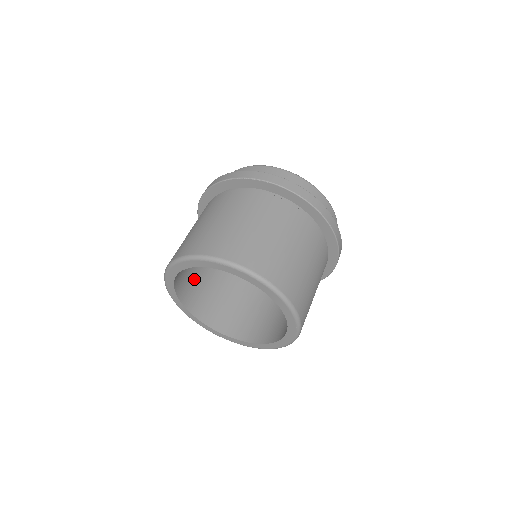
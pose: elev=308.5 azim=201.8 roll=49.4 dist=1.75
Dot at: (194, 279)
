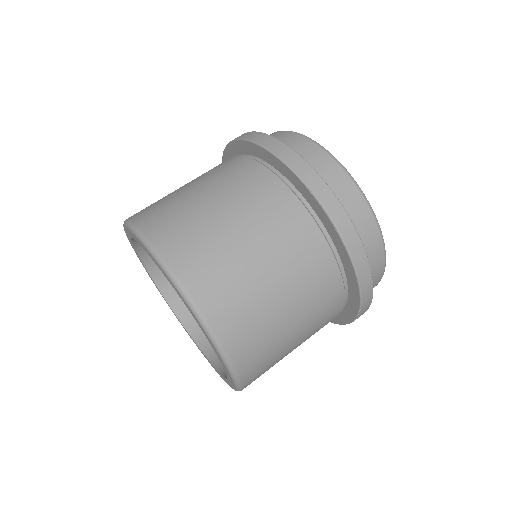
Dot at: occluded
